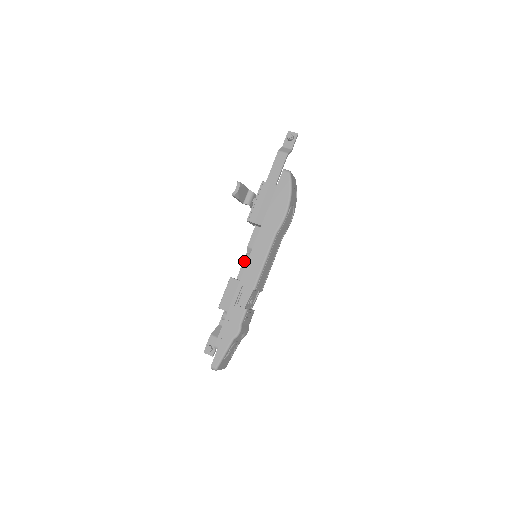
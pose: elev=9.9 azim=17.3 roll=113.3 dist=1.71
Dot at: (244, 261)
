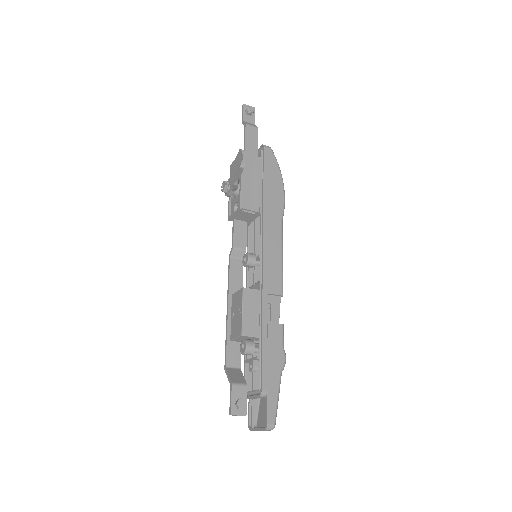
Dot at: (230, 269)
